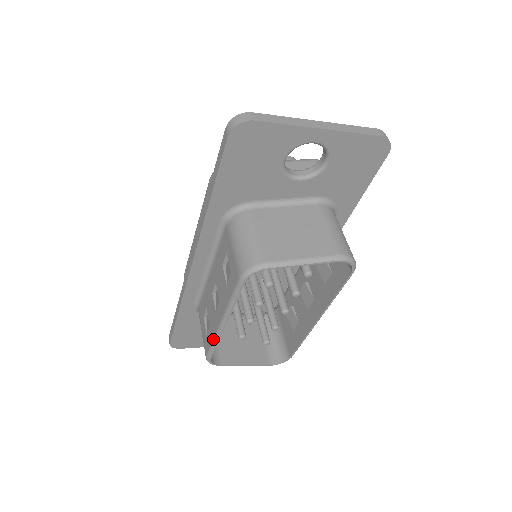
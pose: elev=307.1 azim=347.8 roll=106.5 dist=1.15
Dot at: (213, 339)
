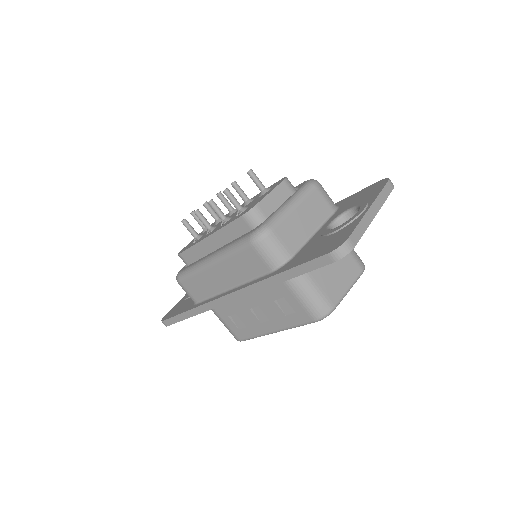
Dot at: (257, 336)
